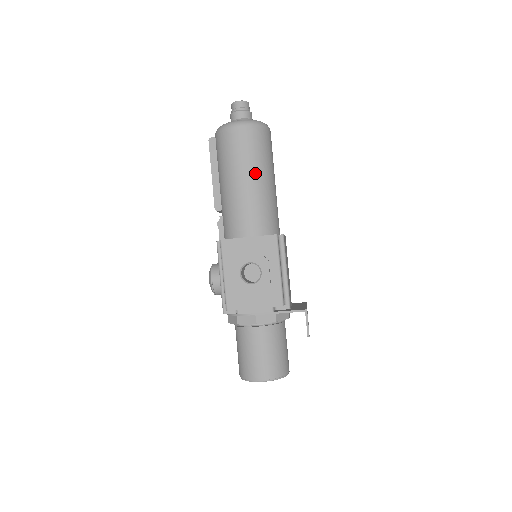
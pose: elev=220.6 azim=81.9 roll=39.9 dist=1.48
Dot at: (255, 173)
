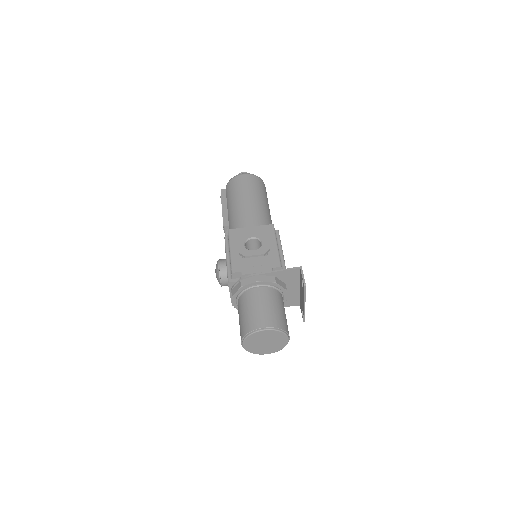
Dot at: (255, 197)
